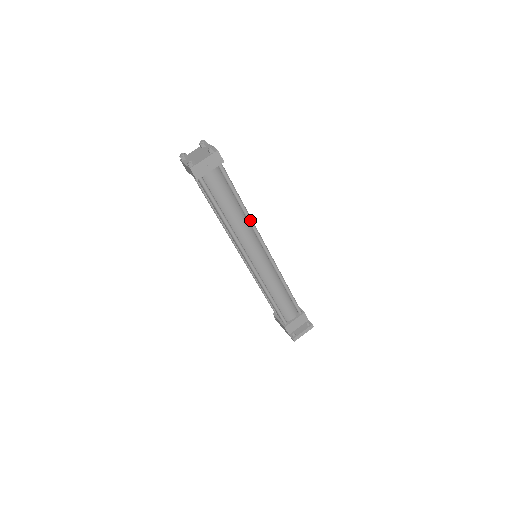
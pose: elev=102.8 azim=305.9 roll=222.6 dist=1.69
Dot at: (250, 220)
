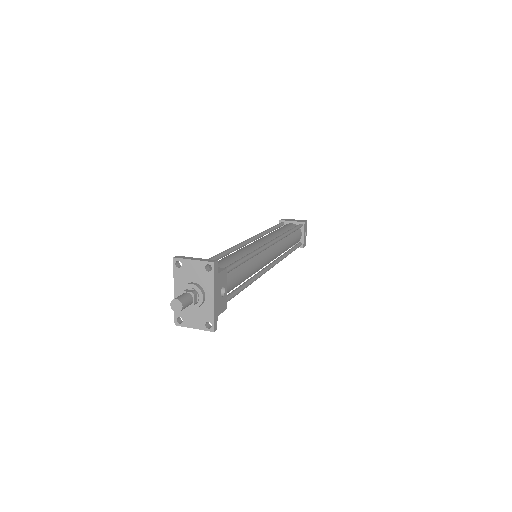
Dot at: (284, 234)
